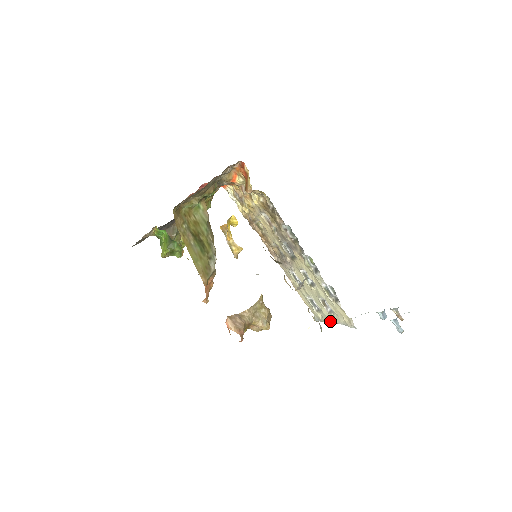
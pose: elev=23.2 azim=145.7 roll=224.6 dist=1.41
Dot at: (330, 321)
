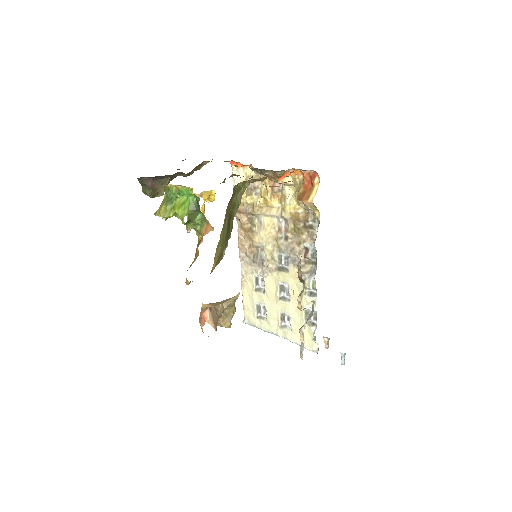
Dot at: (273, 332)
